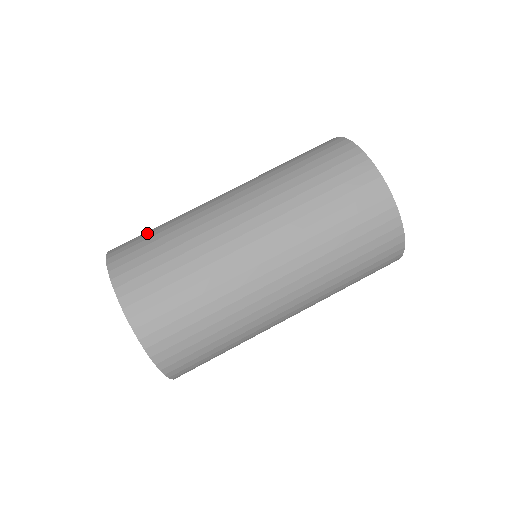
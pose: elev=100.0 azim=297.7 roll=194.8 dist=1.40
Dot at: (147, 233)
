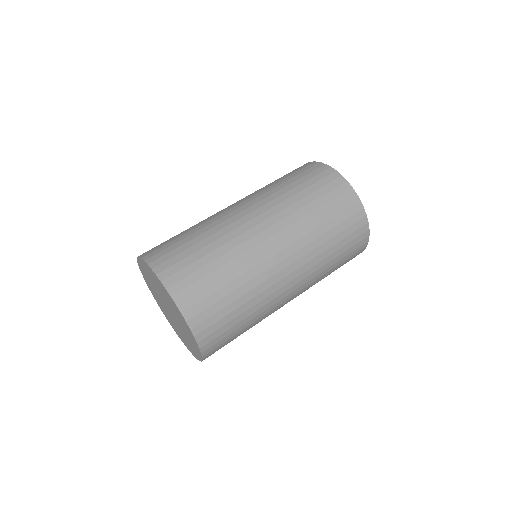
Dot at: (176, 240)
